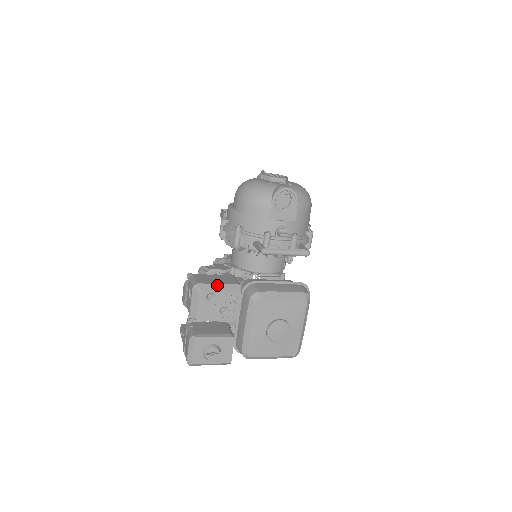
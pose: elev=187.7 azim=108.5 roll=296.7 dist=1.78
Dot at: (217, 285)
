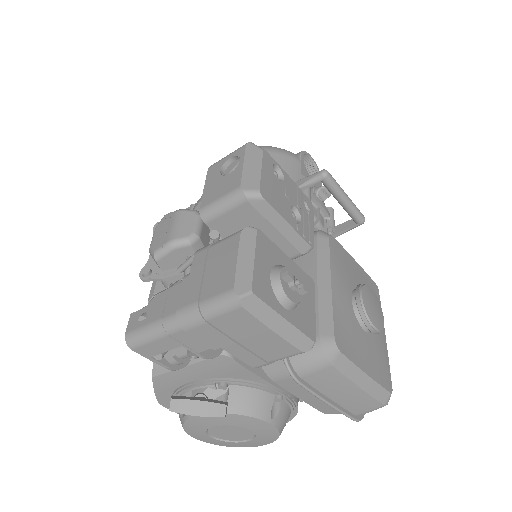
Dot at: occluded
